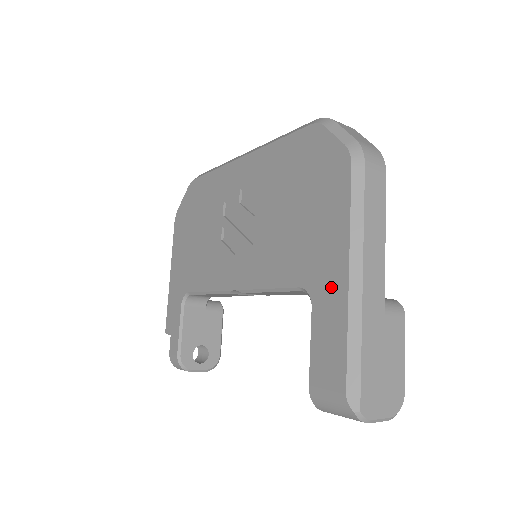
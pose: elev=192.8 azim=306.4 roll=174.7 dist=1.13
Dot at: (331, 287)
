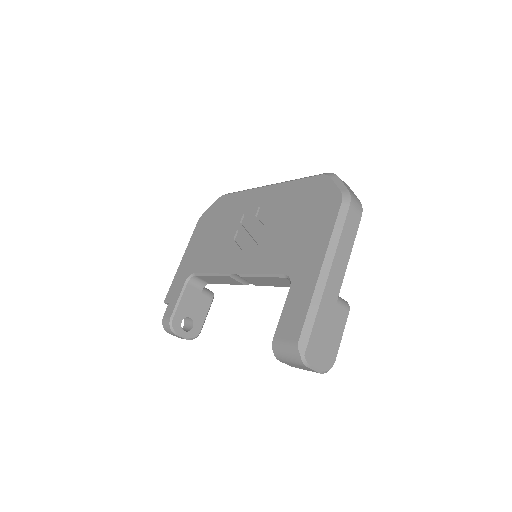
Dot at: (307, 275)
